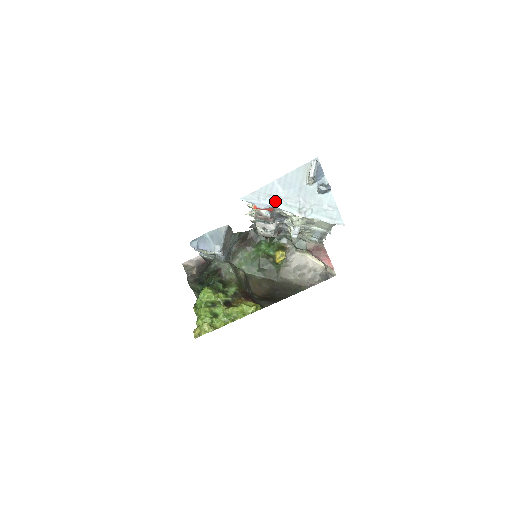
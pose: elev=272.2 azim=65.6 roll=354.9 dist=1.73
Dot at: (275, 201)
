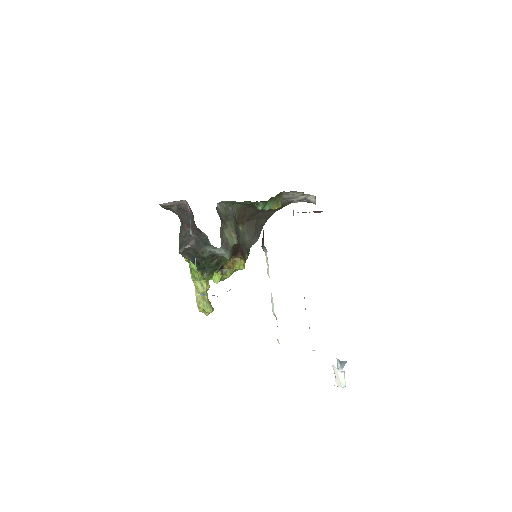
Dot at: occluded
